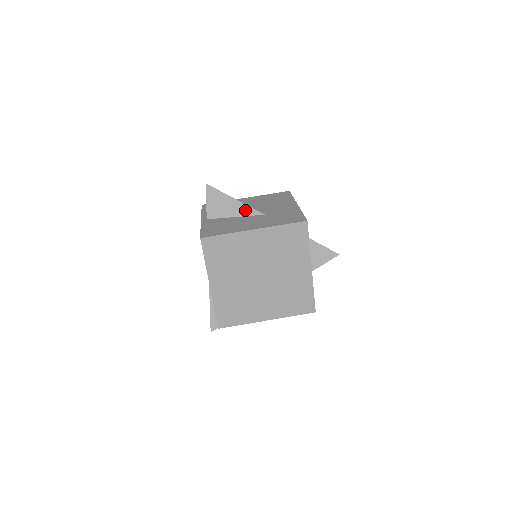
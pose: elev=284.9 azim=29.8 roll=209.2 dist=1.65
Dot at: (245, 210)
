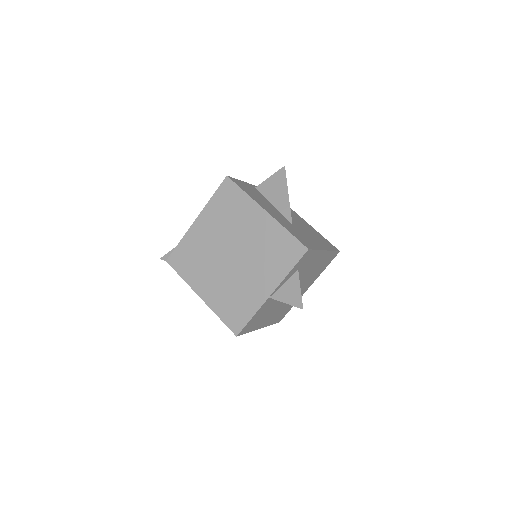
Dot at: (285, 207)
